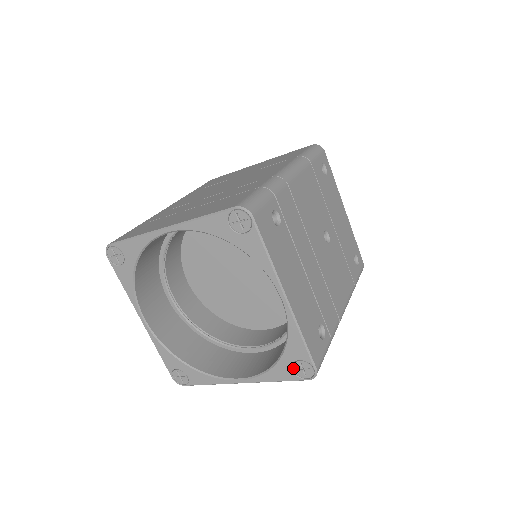
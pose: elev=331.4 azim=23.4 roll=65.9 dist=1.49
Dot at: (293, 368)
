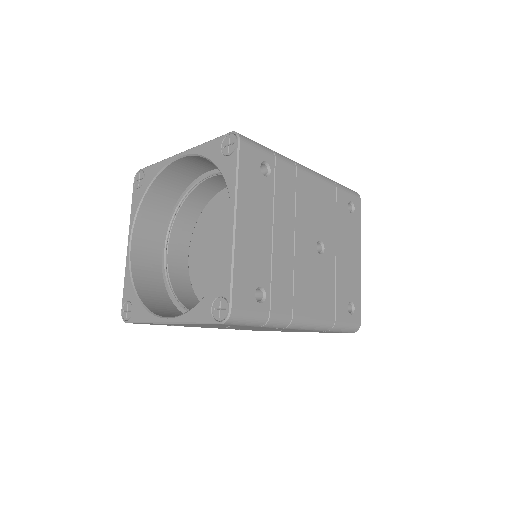
Dot at: (213, 306)
